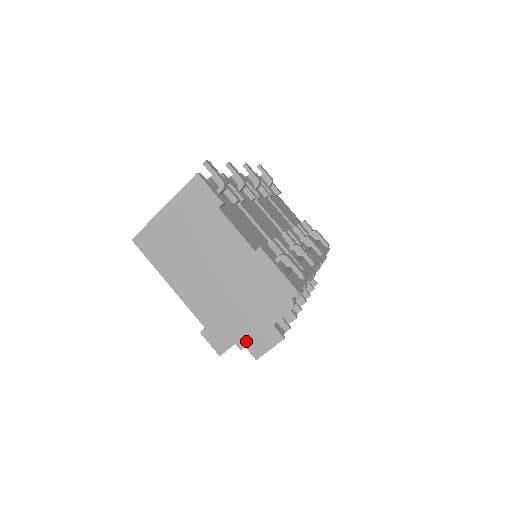
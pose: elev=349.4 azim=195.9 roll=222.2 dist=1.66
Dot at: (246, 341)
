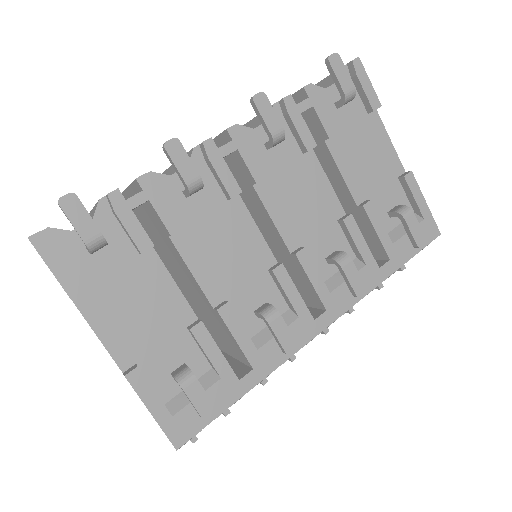
Dot at: occluded
